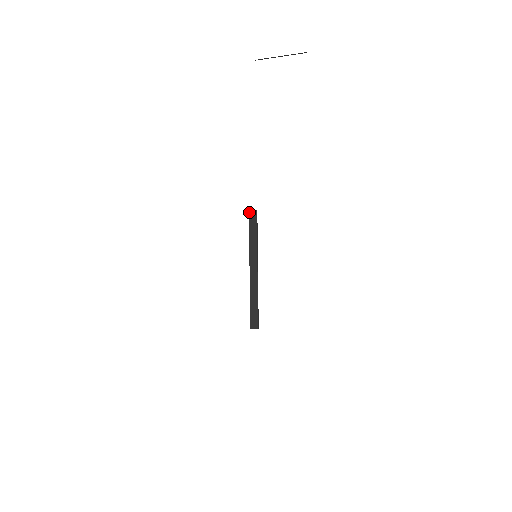
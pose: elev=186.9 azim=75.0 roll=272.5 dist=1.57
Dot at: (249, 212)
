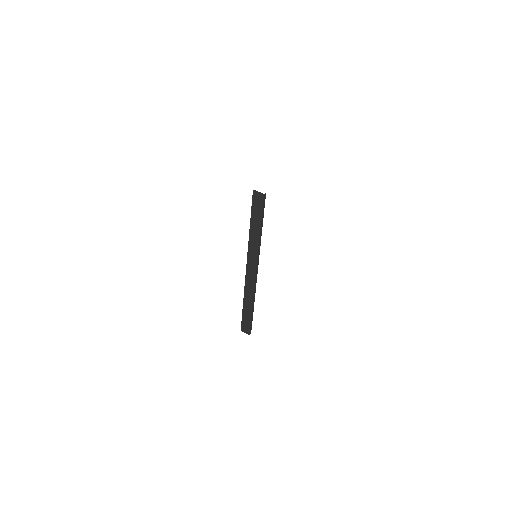
Dot at: (253, 192)
